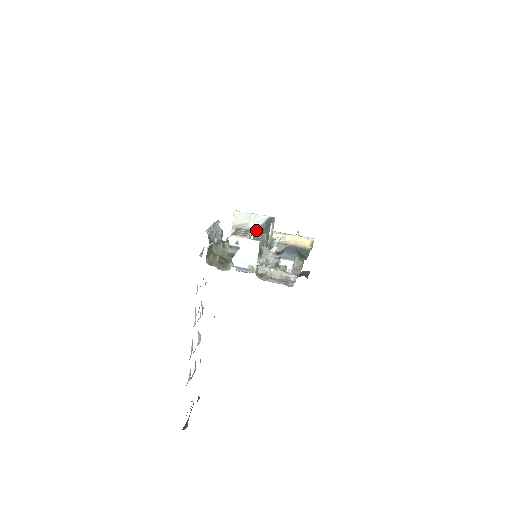
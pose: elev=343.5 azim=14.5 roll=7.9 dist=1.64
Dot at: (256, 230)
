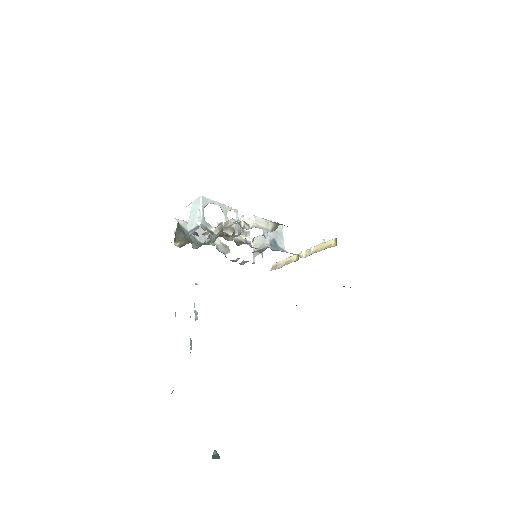
Dot at: occluded
